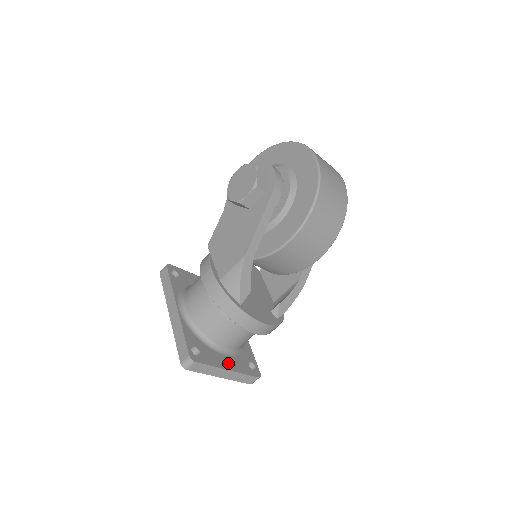
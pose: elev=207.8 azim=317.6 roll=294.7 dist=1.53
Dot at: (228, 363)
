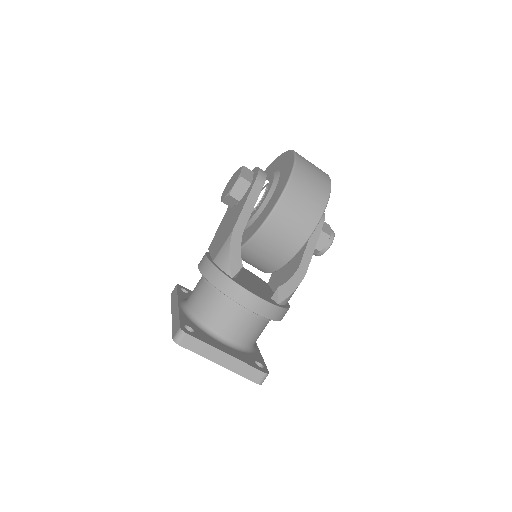
Dot at: (227, 350)
